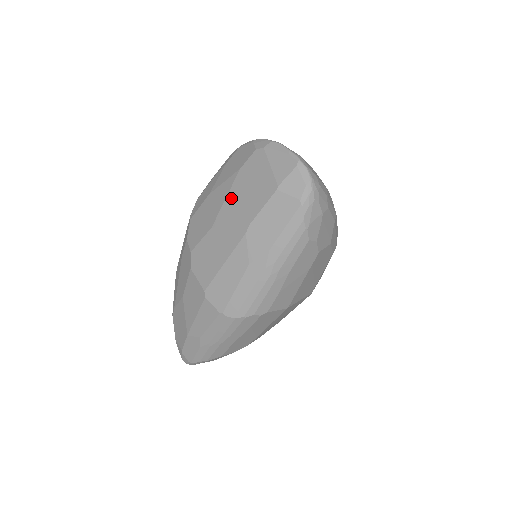
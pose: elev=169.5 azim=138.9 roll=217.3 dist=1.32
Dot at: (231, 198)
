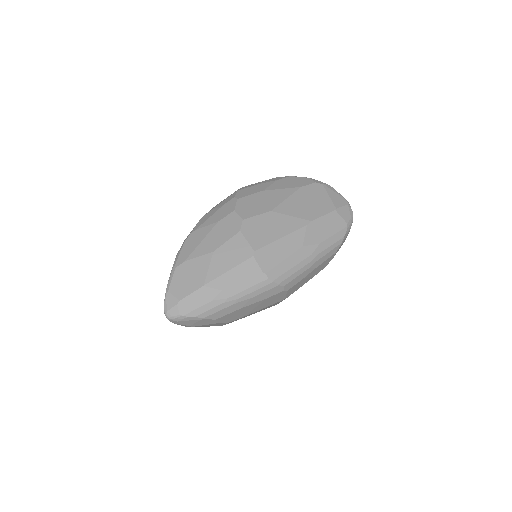
Dot at: (293, 200)
